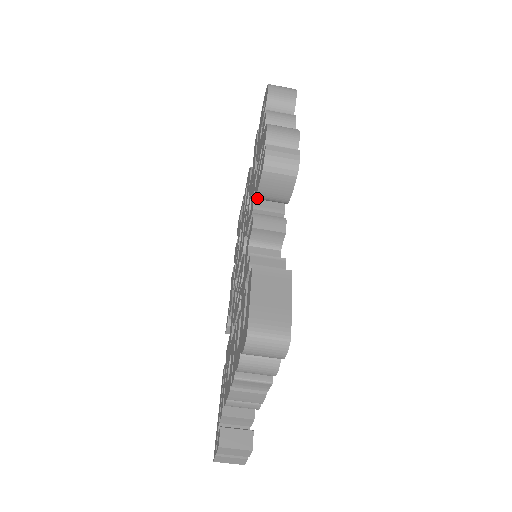
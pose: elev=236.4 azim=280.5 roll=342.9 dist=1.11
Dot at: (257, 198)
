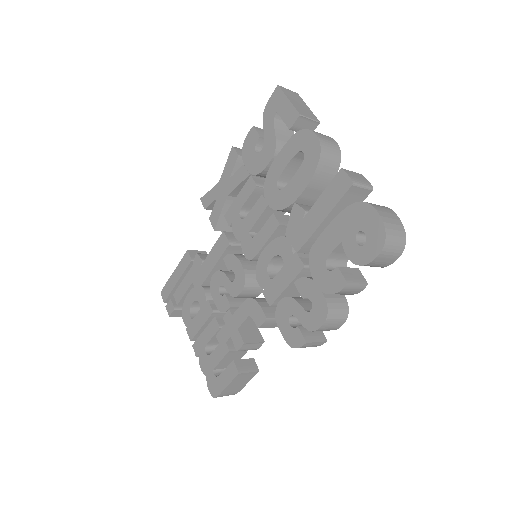
Dot at: (276, 316)
